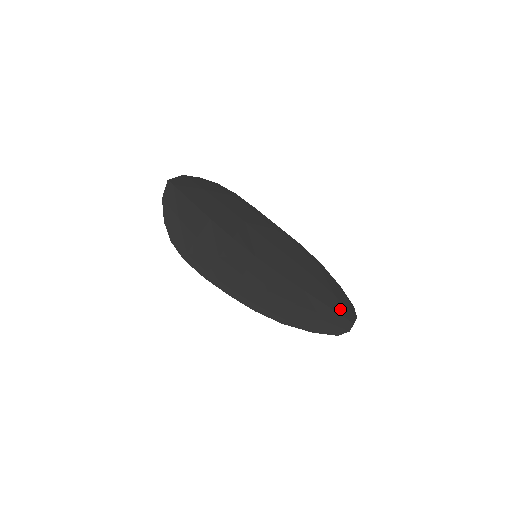
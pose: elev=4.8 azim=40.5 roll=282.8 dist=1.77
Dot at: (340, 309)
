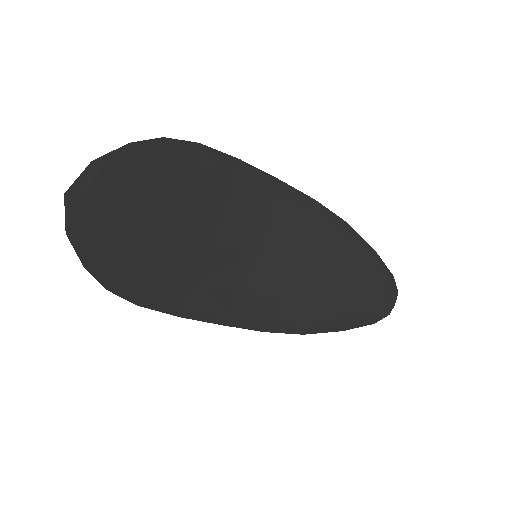
Dot at: (378, 291)
